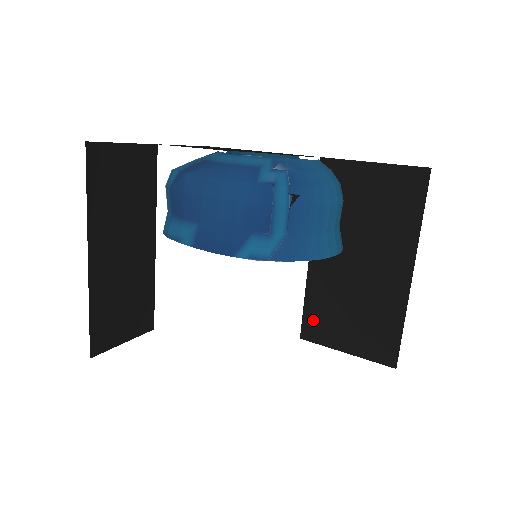
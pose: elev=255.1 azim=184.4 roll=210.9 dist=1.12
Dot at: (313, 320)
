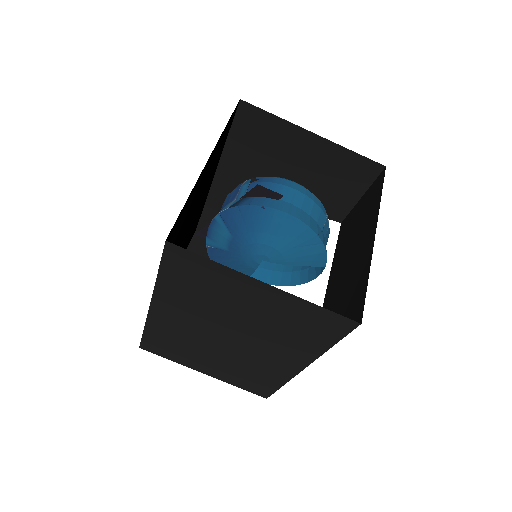
Dot at: occluded
